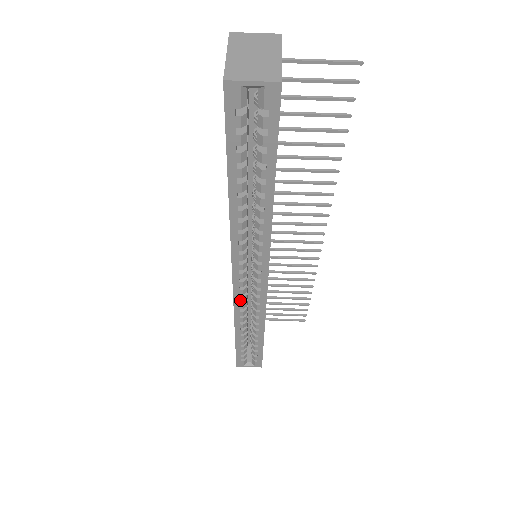
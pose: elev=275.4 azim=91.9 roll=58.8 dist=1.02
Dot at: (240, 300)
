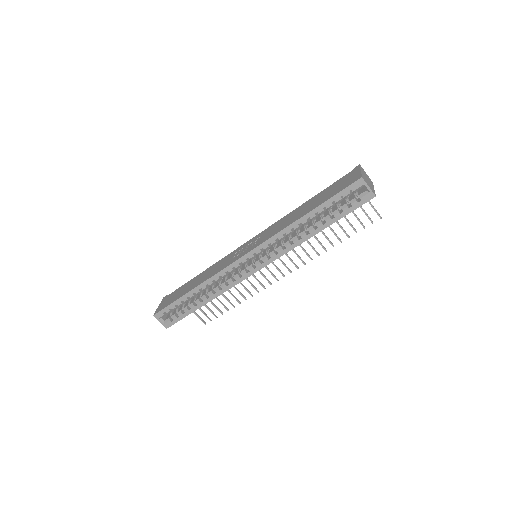
Dot at: (229, 270)
